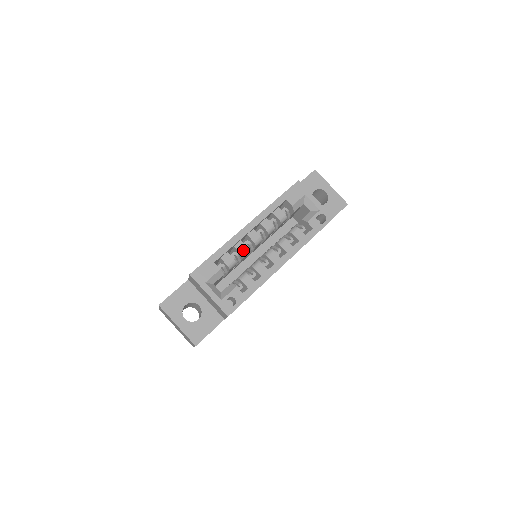
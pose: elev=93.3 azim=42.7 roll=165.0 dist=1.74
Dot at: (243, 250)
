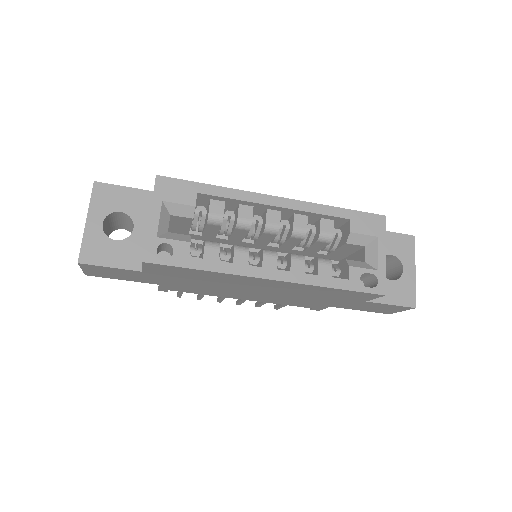
Dot at: (244, 218)
